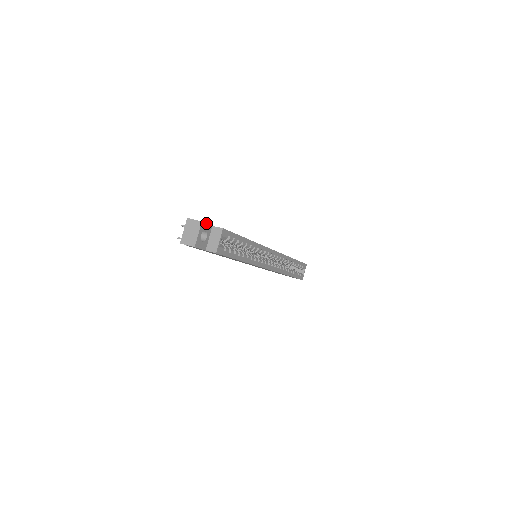
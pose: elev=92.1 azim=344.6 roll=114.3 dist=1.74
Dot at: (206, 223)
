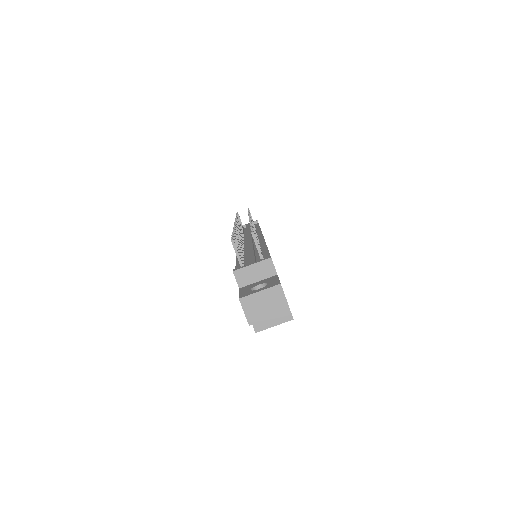
Dot at: occluded
